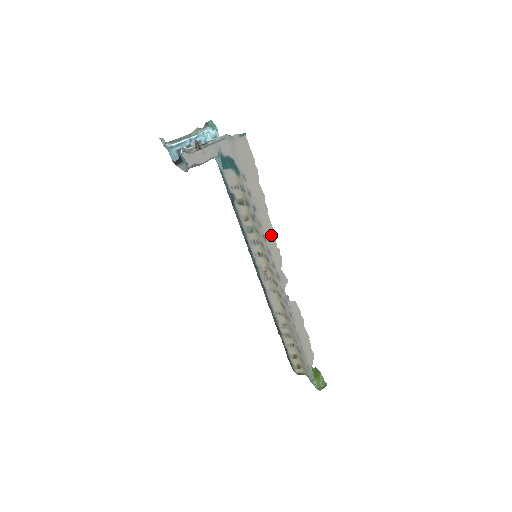
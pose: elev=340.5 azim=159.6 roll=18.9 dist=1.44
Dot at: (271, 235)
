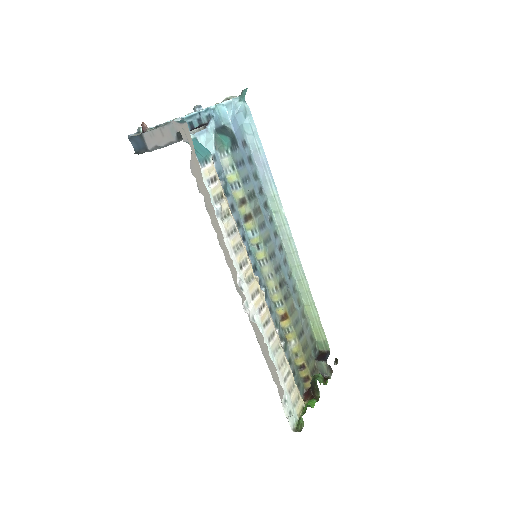
Dot at: (223, 242)
